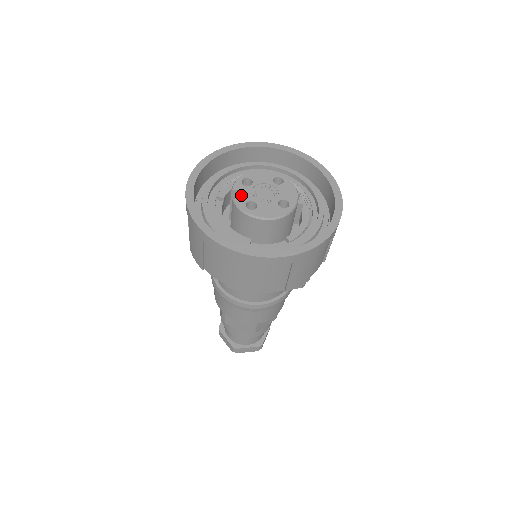
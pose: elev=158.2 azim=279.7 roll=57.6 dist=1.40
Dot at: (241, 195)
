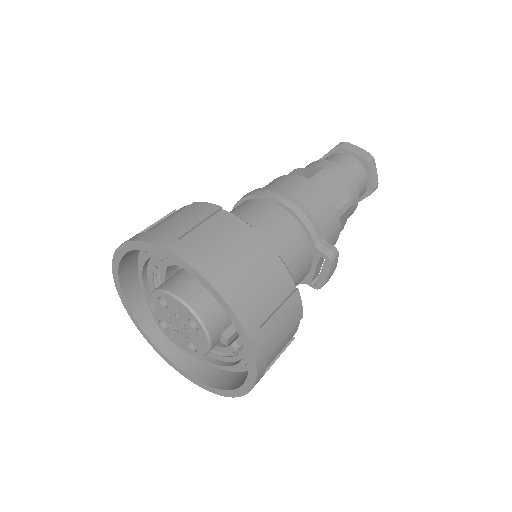
Dot at: (156, 310)
